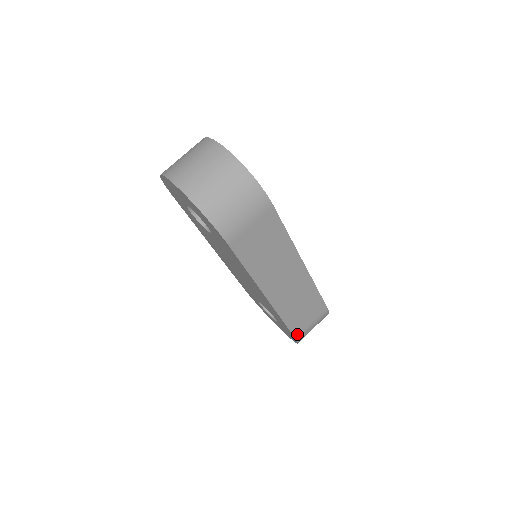
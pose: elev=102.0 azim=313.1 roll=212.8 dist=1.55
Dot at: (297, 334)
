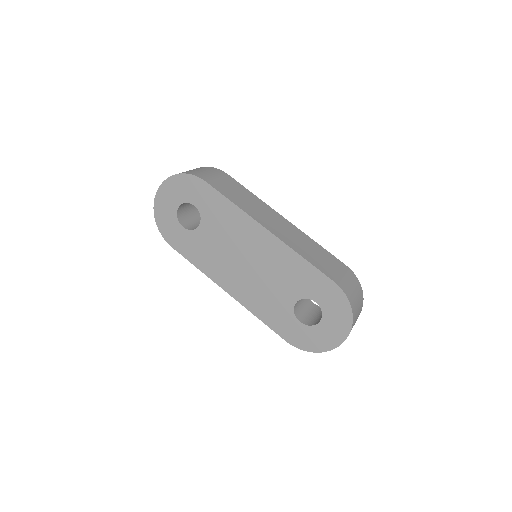
Dot at: (333, 279)
